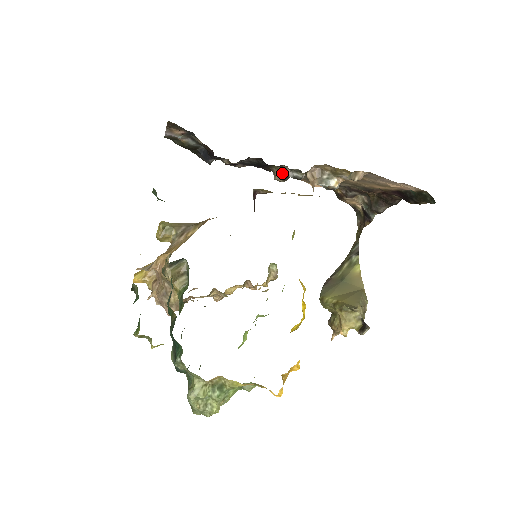
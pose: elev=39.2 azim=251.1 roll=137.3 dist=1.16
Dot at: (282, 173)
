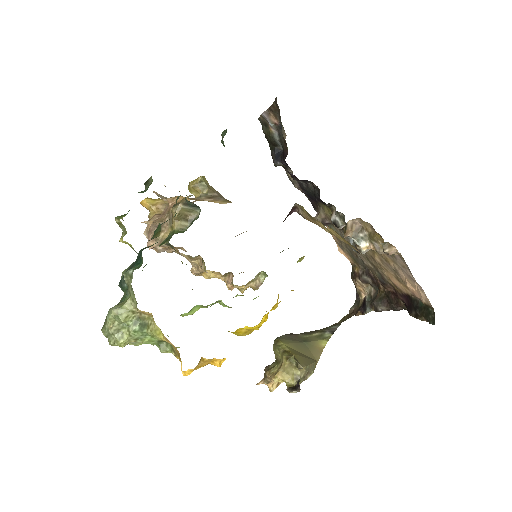
Dot at: (325, 216)
